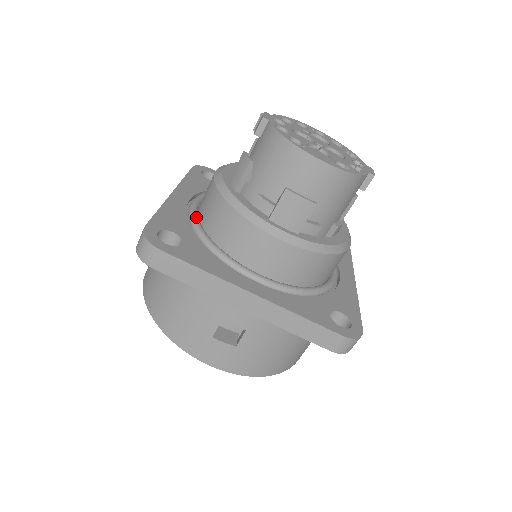
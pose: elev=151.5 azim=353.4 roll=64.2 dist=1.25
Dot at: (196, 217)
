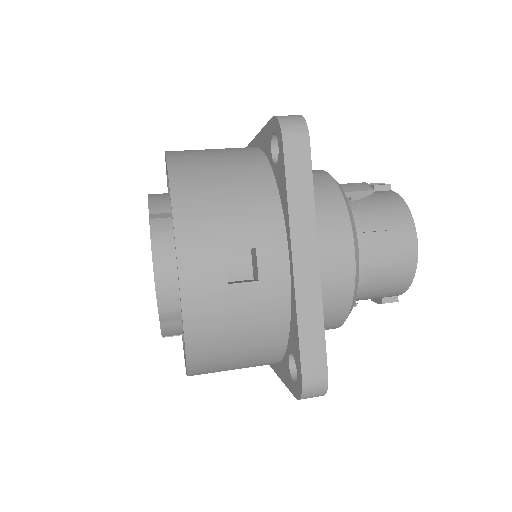
Dot at: occluded
